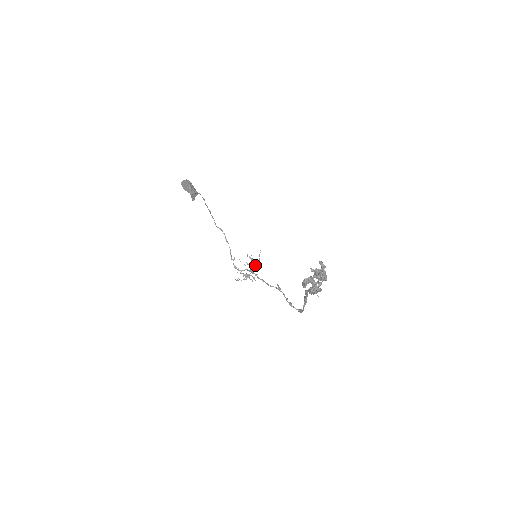
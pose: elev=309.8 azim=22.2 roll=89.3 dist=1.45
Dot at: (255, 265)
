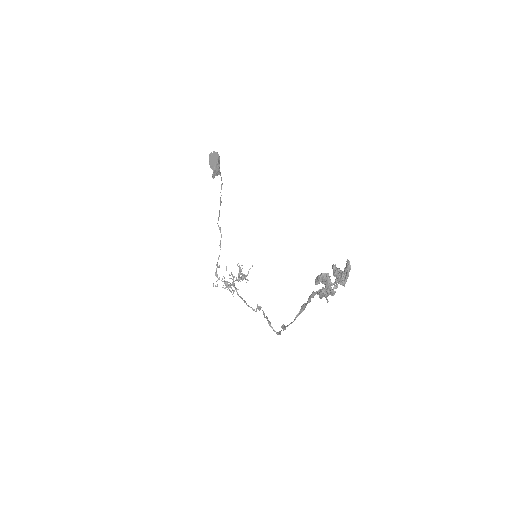
Dot at: (240, 278)
